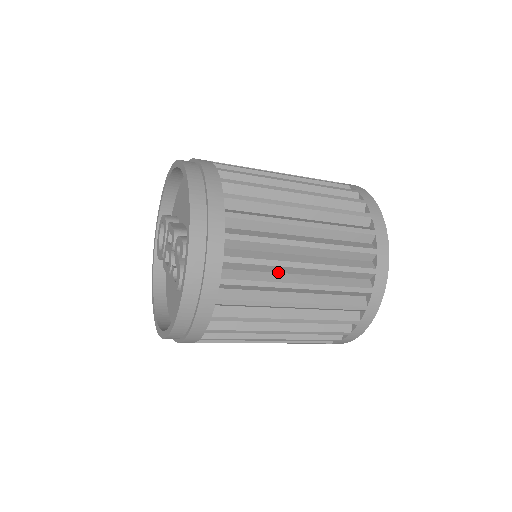
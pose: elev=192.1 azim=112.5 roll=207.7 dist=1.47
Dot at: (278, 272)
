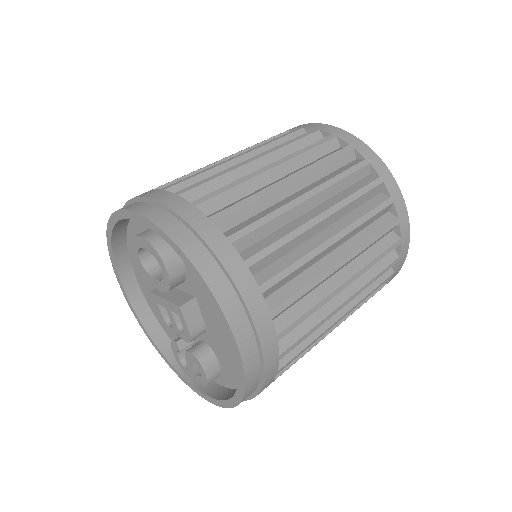
Dot at: occluded
